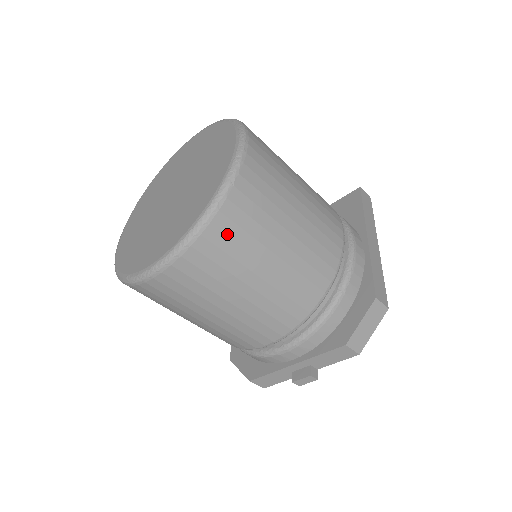
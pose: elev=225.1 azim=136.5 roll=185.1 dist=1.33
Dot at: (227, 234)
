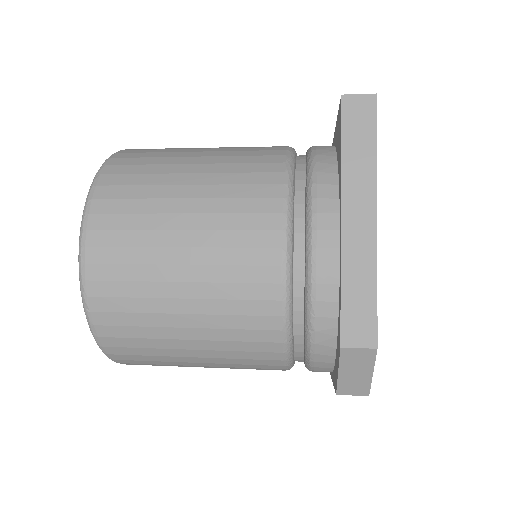
Dot at: (125, 346)
